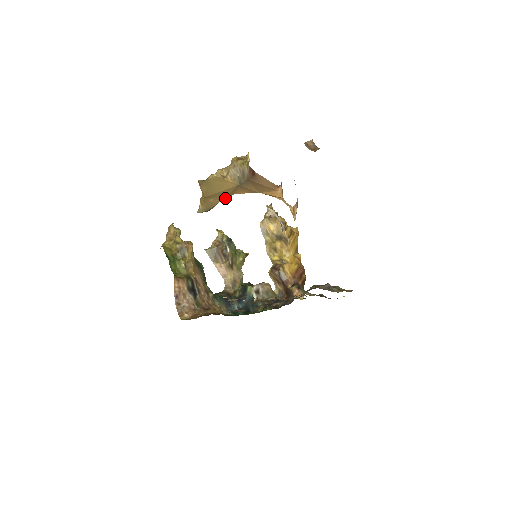
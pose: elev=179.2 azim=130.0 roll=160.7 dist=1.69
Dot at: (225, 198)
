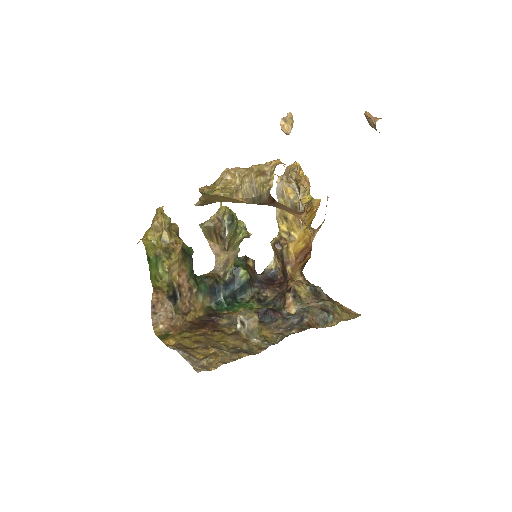
Dot at: occluded
